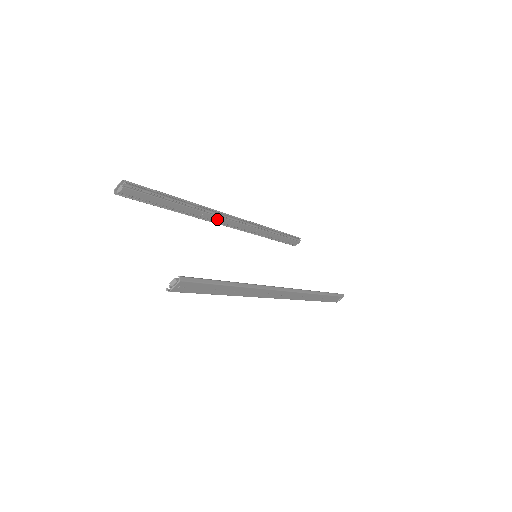
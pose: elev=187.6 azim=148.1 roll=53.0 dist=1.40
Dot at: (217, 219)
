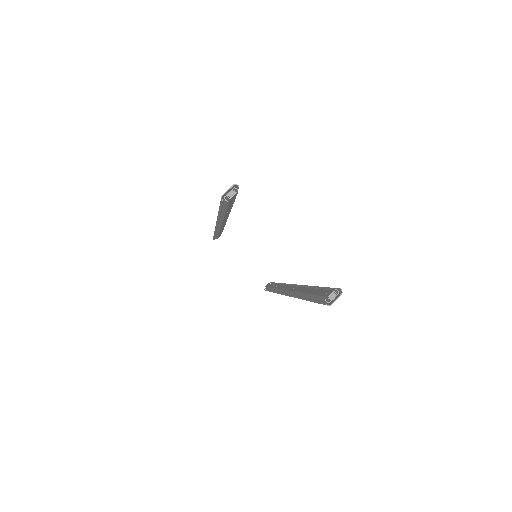
Dot at: (224, 220)
